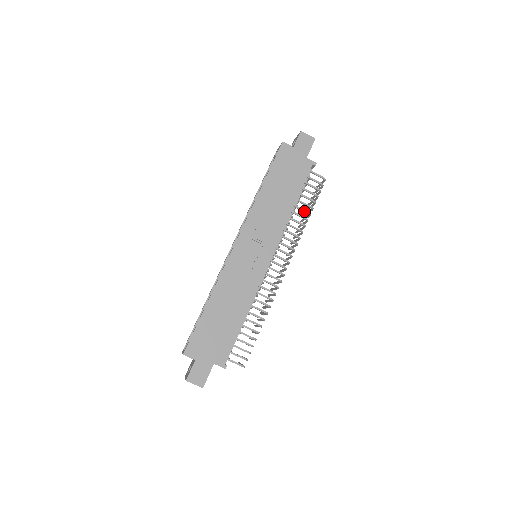
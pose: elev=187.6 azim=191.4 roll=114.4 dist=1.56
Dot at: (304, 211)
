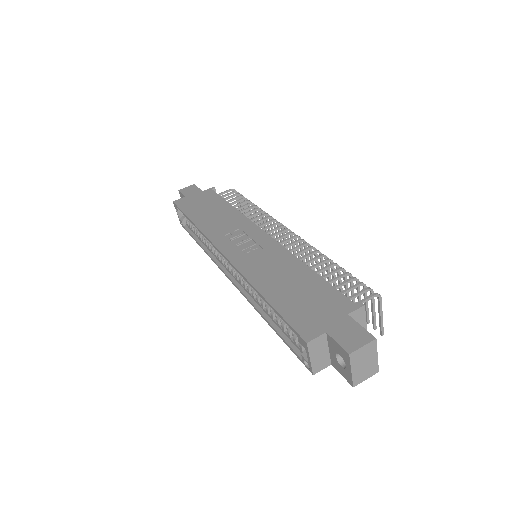
Dot at: (246, 205)
